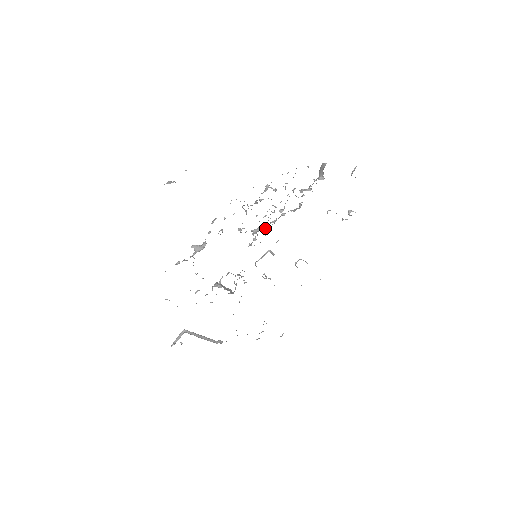
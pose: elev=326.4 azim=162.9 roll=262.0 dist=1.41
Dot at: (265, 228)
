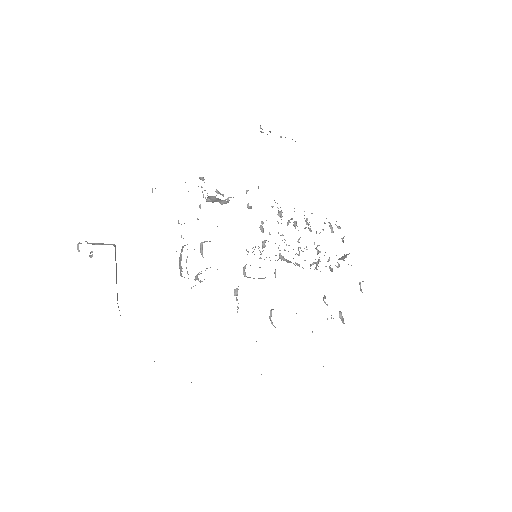
Dot at: occluded
